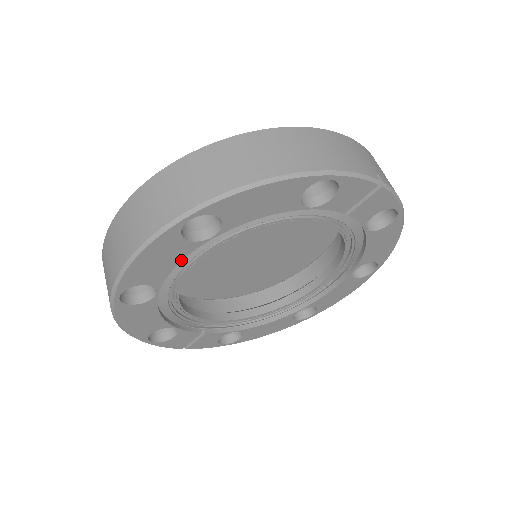
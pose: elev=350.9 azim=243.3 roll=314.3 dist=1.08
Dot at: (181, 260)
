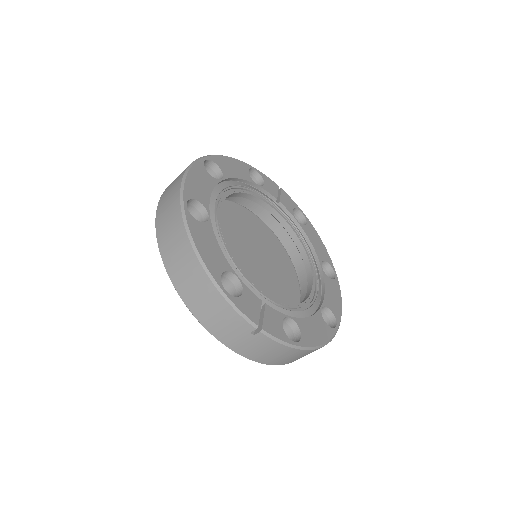
Dot at: (212, 190)
